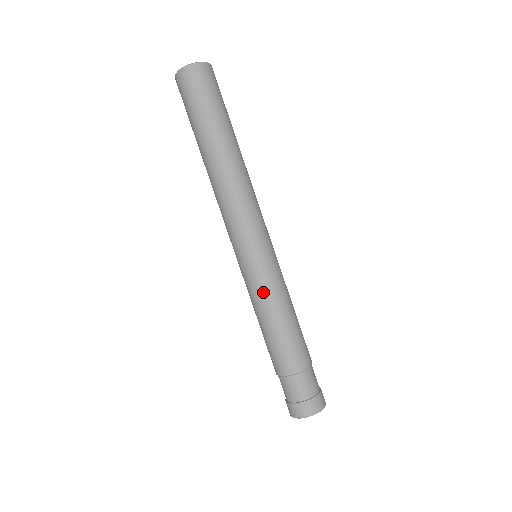
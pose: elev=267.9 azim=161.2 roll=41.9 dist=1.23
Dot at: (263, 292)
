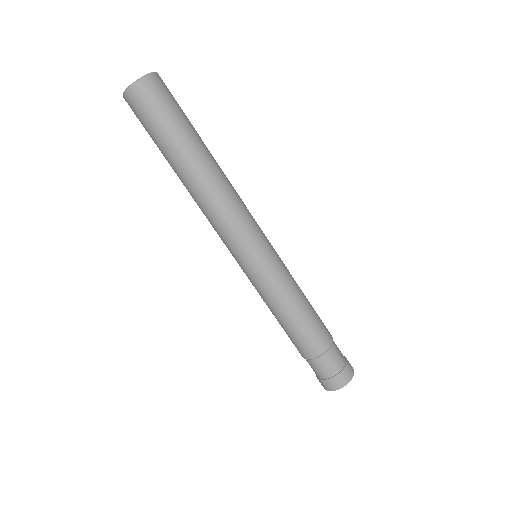
Dot at: (260, 295)
